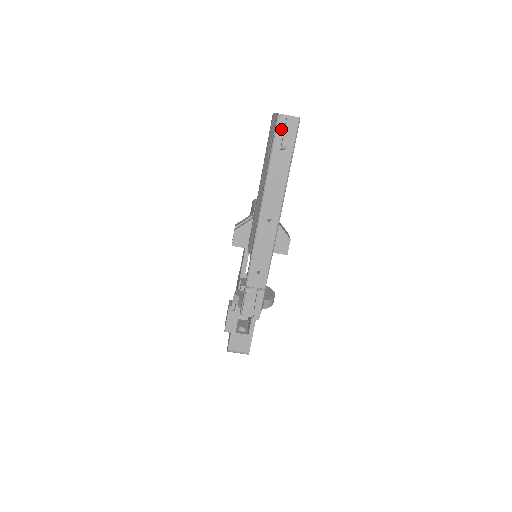
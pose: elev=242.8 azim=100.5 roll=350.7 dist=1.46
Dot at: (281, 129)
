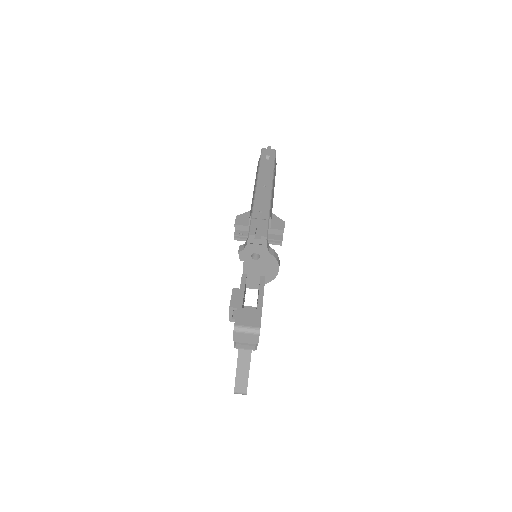
Dot at: (265, 153)
